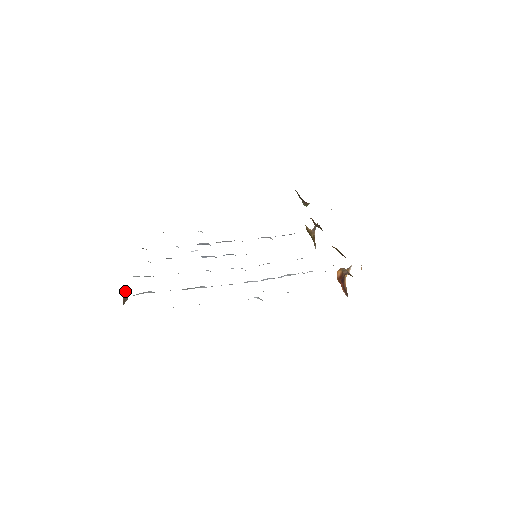
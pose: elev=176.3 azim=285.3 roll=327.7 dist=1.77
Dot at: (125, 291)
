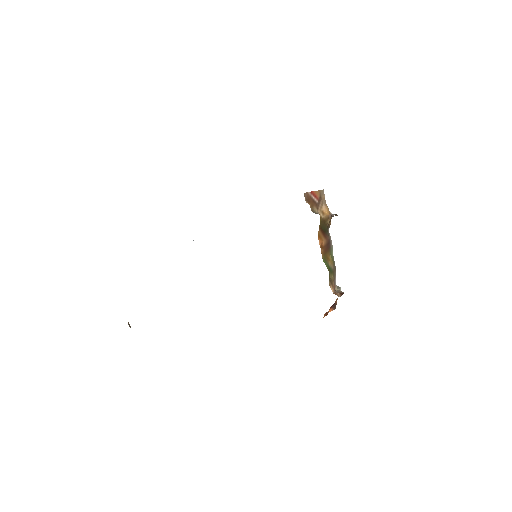
Dot at: (128, 322)
